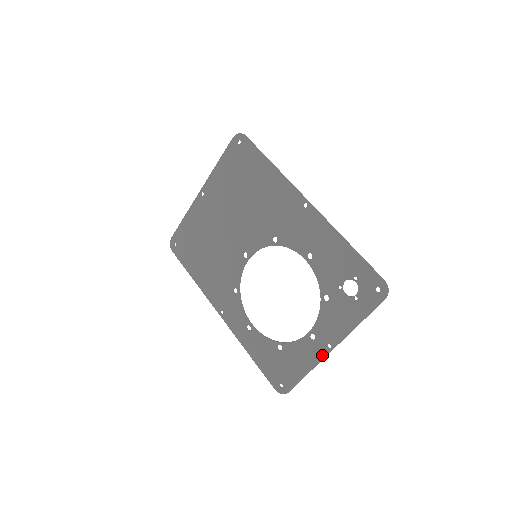
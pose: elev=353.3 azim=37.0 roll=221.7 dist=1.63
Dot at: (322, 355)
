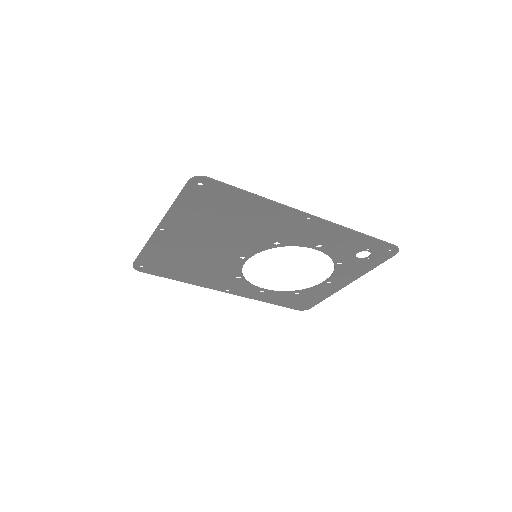
Dot at: (339, 289)
